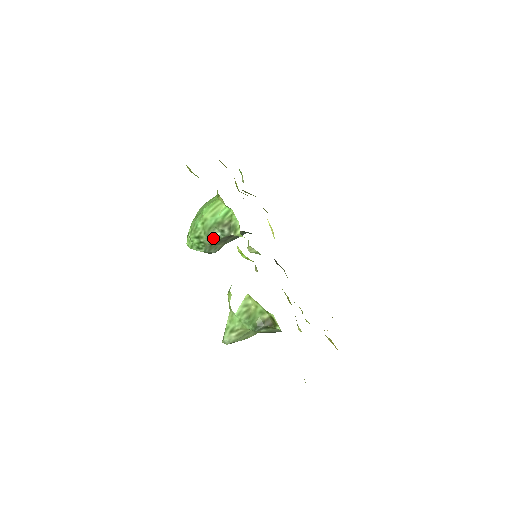
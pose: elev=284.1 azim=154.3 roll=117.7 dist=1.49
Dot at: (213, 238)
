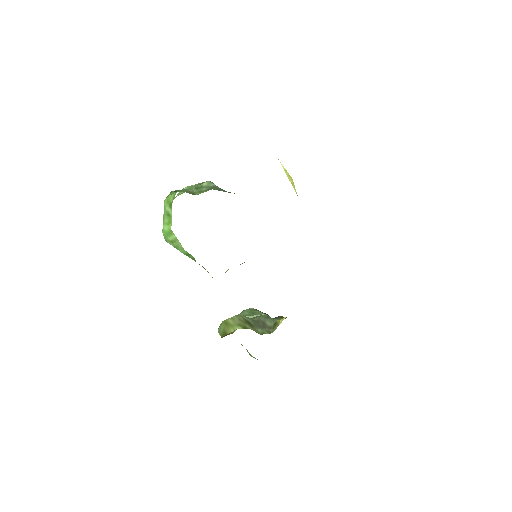
Dot at: occluded
